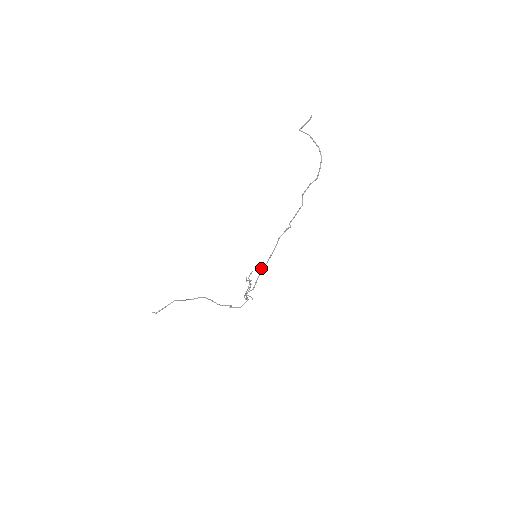
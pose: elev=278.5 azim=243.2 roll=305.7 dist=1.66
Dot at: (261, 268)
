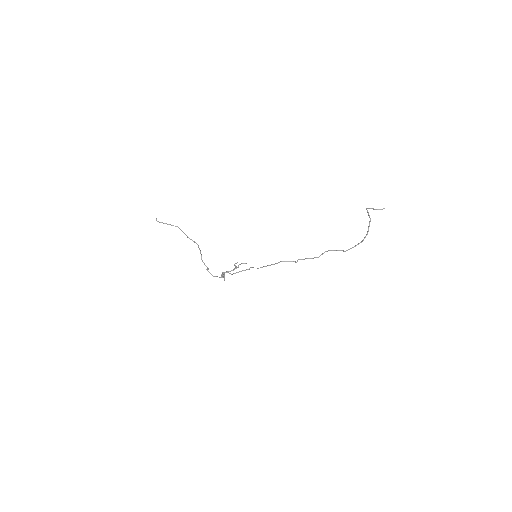
Dot at: (252, 267)
